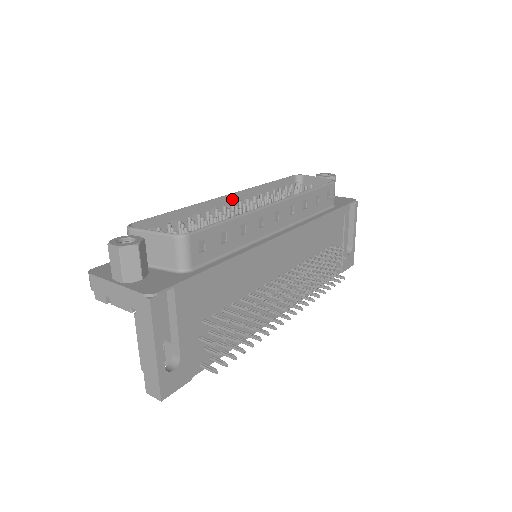
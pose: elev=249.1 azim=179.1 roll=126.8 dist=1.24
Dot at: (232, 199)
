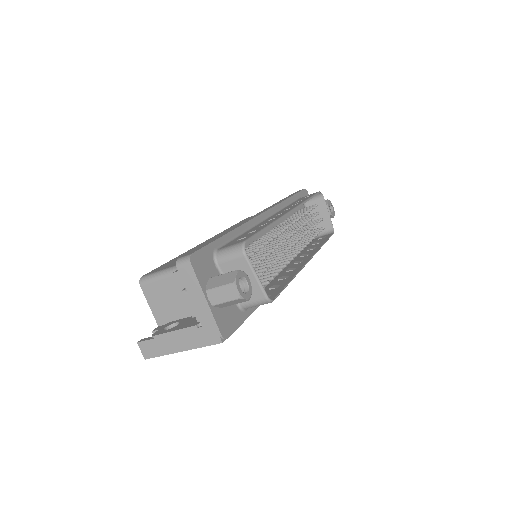
Dot at: occluded
